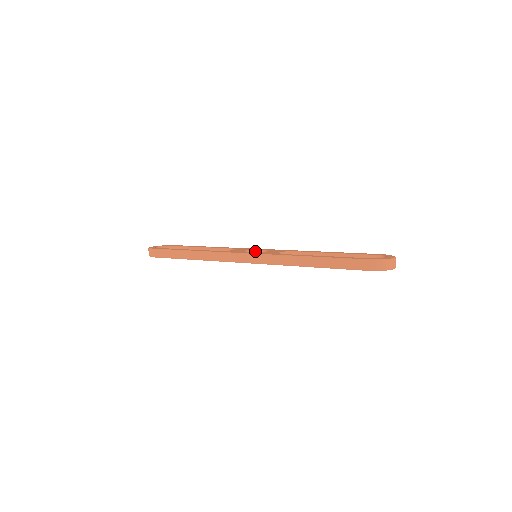
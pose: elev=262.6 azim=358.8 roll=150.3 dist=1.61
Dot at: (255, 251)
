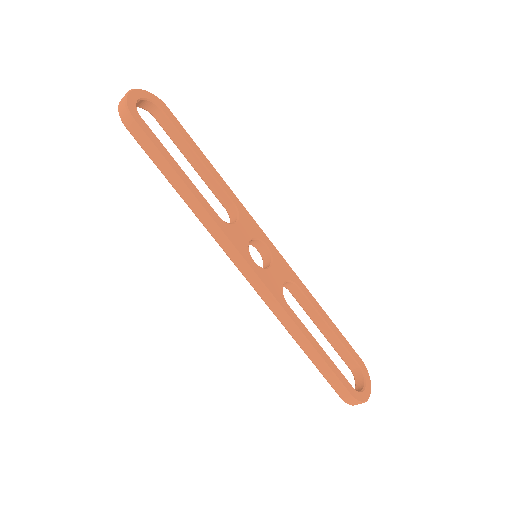
Dot at: (259, 241)
